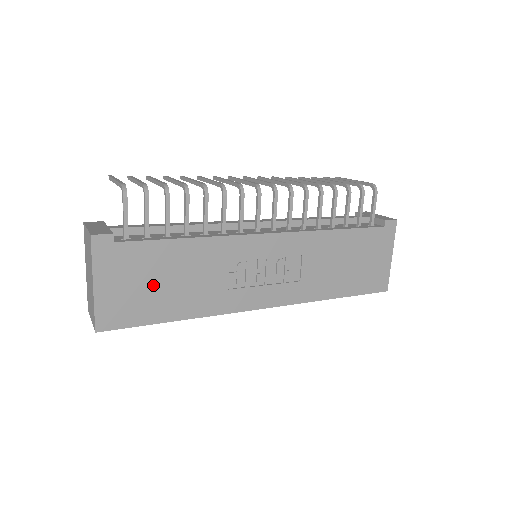
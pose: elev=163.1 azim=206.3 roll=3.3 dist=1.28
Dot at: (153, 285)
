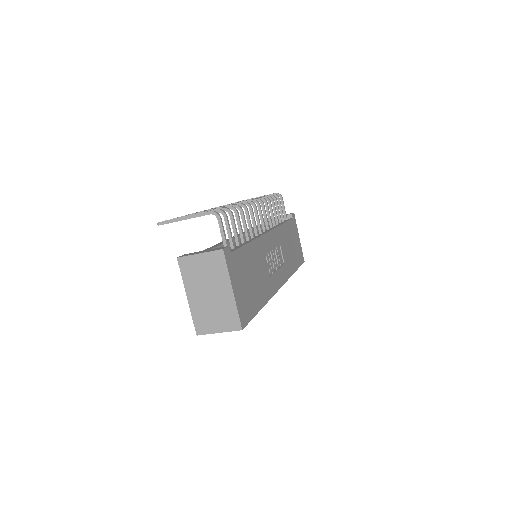
Dot at: (249, 282)
